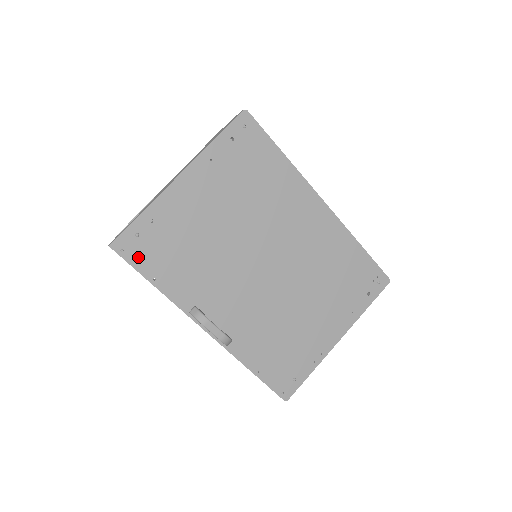
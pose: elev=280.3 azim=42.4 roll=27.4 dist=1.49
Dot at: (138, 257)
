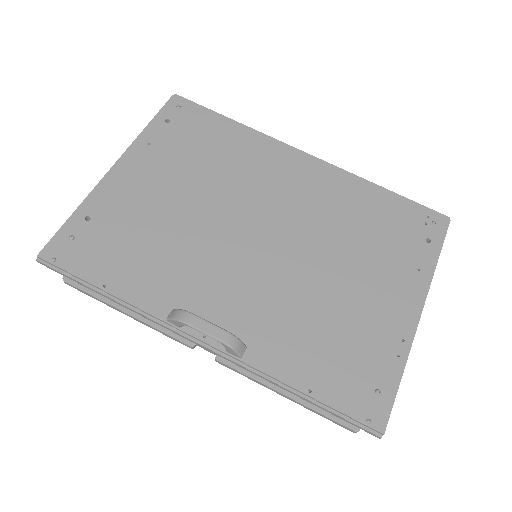
Dot at: (77, 263)
